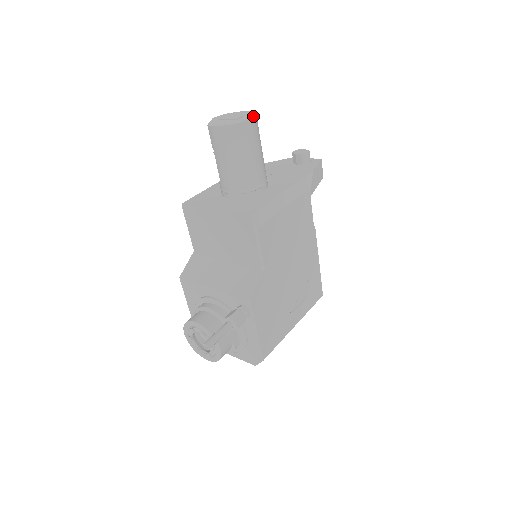
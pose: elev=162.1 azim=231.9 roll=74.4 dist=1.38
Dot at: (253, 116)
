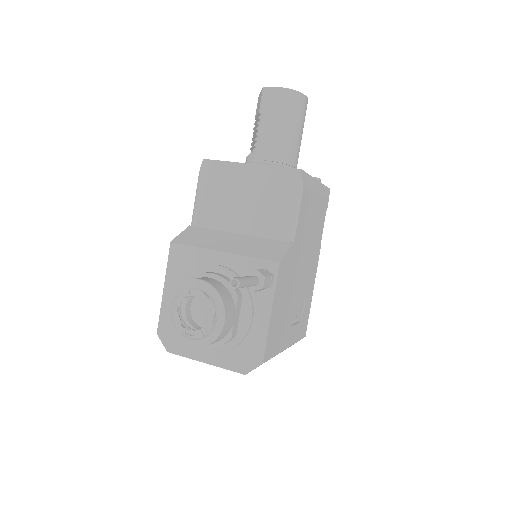
Dot at: (307, 99)
